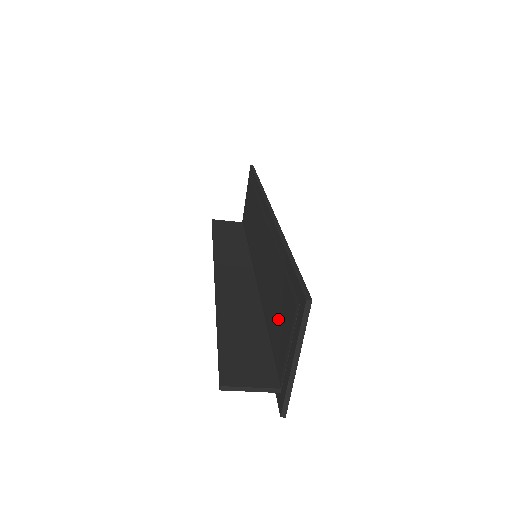
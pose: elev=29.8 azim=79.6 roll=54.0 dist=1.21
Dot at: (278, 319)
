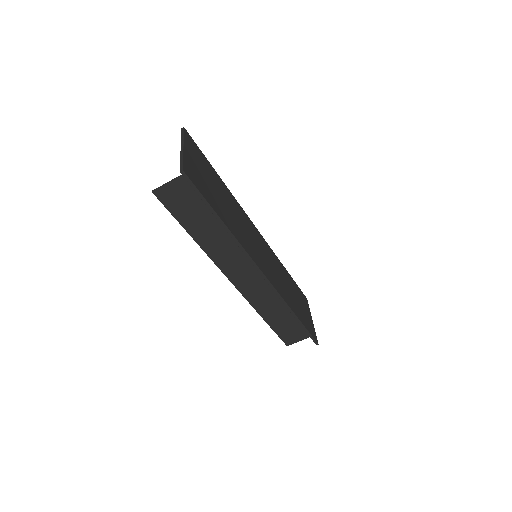
Dot at: occluded
